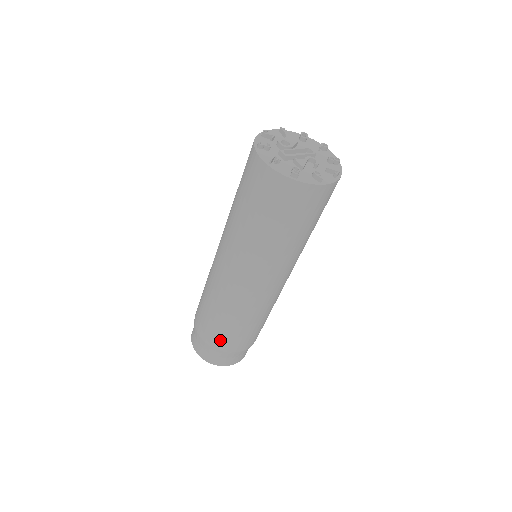
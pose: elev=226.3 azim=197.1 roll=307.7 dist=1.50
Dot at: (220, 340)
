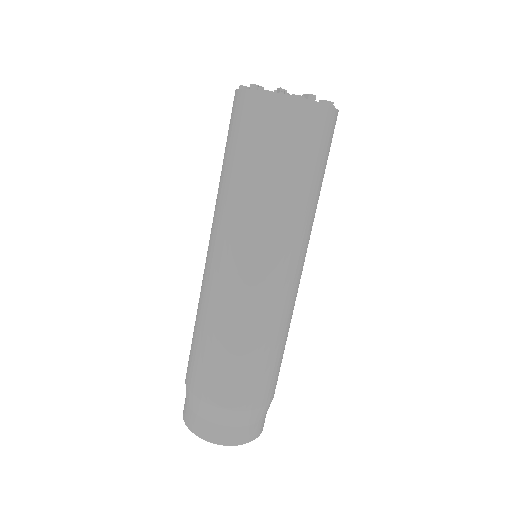
Dot at: (248, 391)
